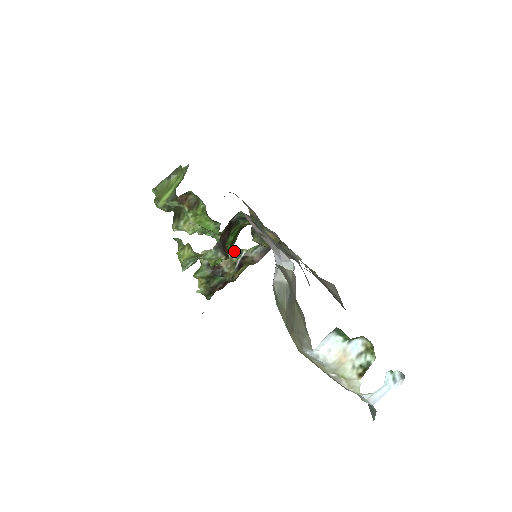
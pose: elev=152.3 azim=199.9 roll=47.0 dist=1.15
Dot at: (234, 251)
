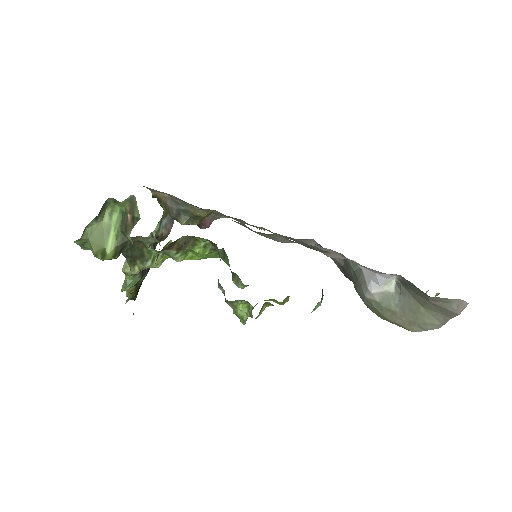
Dot at: occluded
